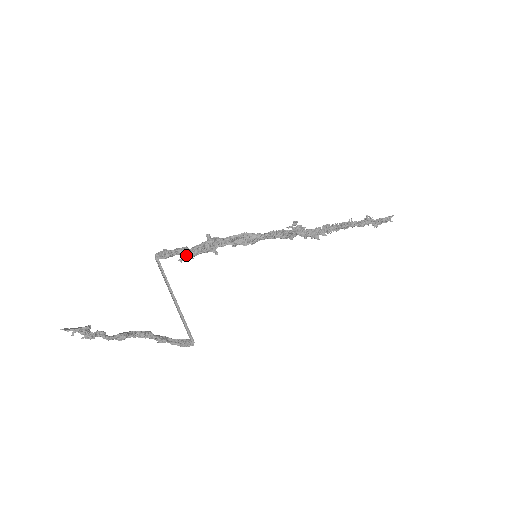
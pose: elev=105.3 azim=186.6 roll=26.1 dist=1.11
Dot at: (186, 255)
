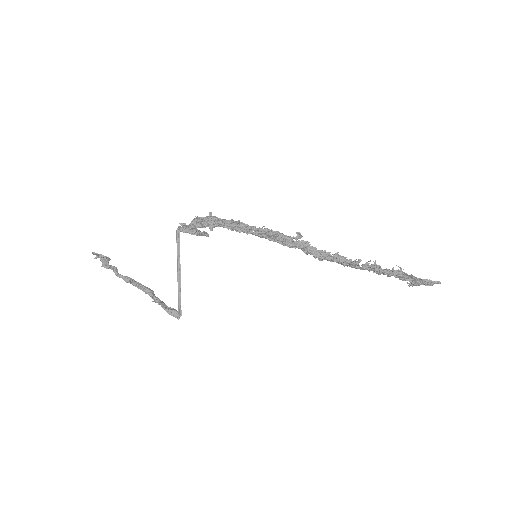
Dot at: (190, 224)
